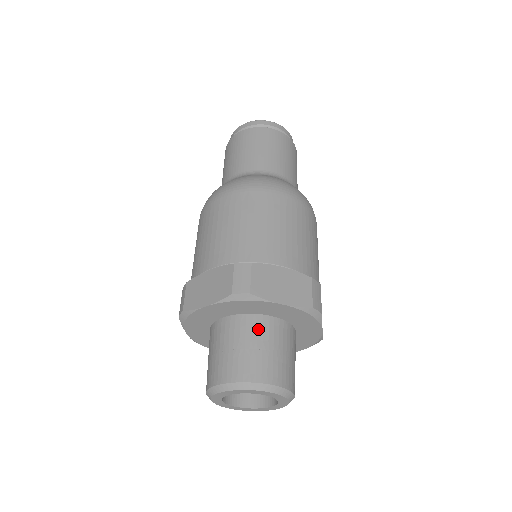
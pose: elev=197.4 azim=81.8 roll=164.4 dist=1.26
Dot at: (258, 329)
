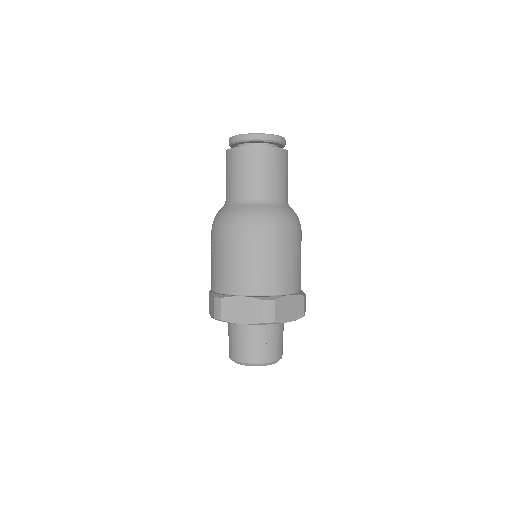
Dot at: (270, 330)
